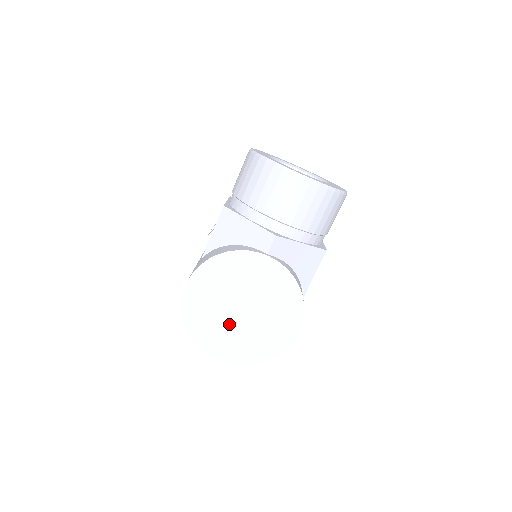
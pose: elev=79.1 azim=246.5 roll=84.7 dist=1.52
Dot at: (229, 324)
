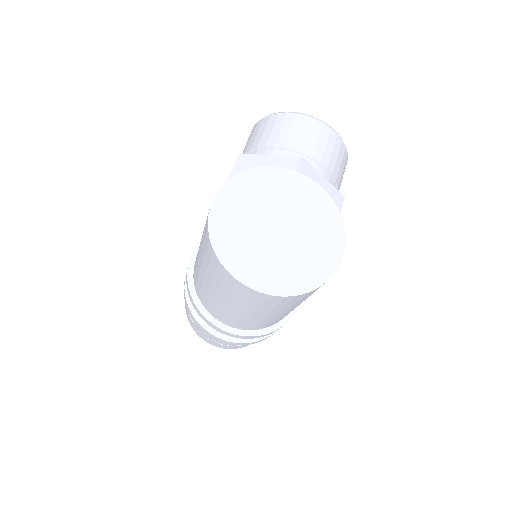
Dot at: (265, 245)
